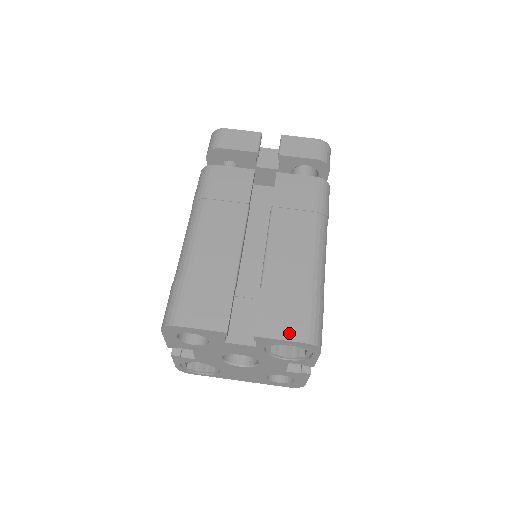
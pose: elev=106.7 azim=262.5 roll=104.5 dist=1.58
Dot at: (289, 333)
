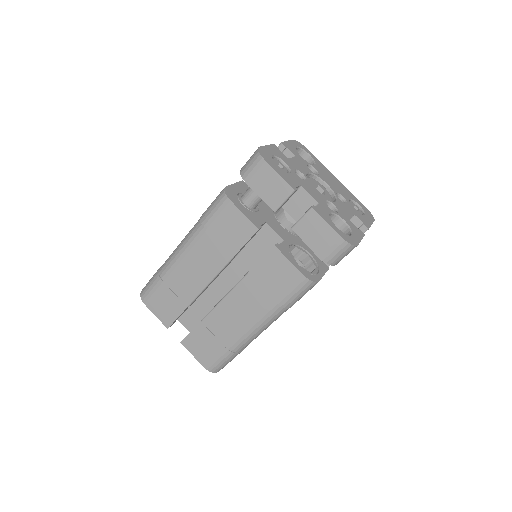
Dot at: (200, 357)
